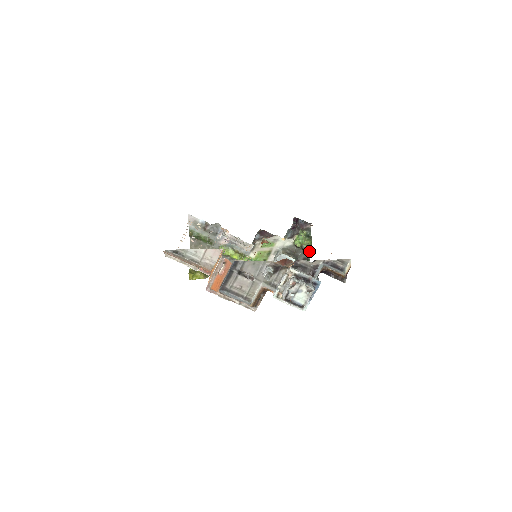
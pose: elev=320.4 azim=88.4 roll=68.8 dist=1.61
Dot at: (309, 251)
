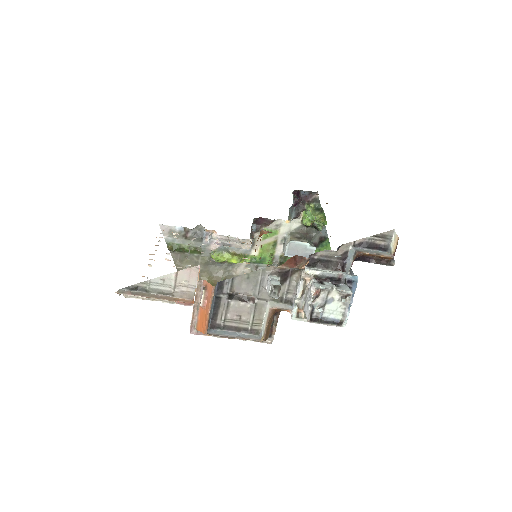
Dot at: (324, 227)
